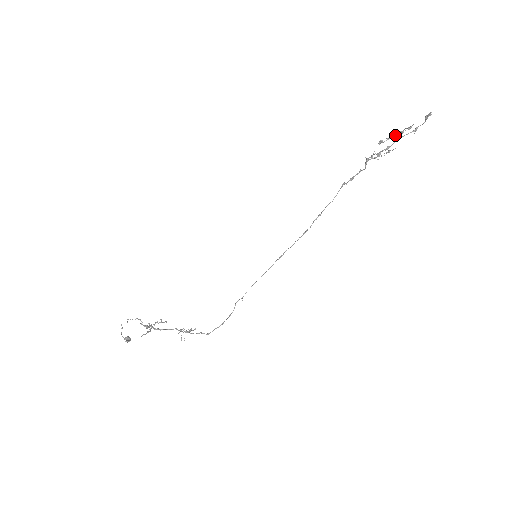
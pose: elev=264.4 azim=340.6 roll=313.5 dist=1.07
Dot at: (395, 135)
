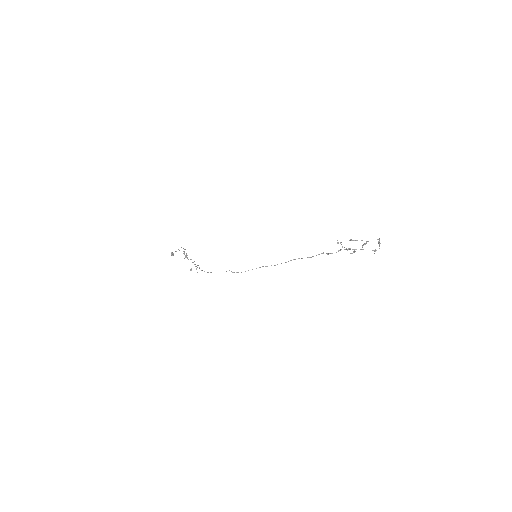
Dot at: occluded
